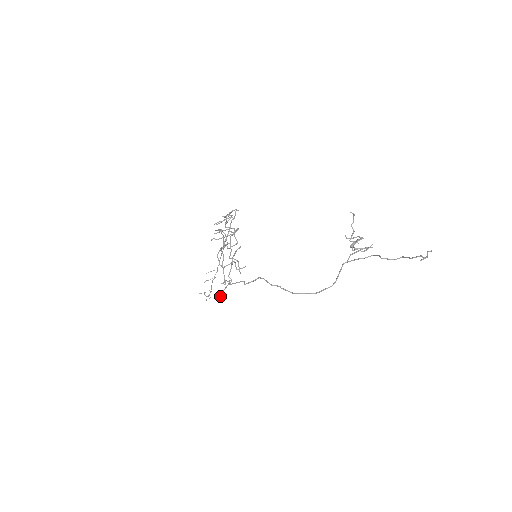
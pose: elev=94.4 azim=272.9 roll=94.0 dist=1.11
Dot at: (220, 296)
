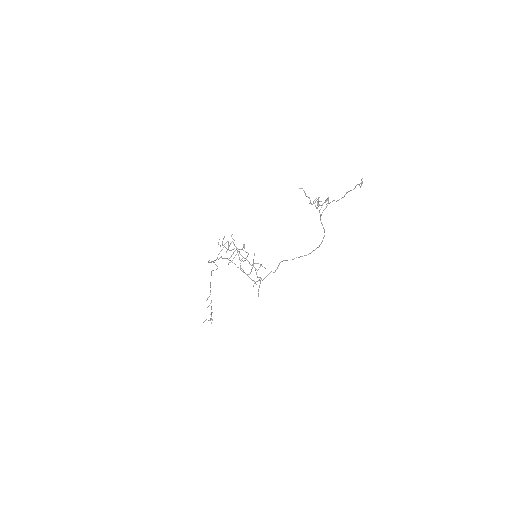
Dot at: (258, 294)
